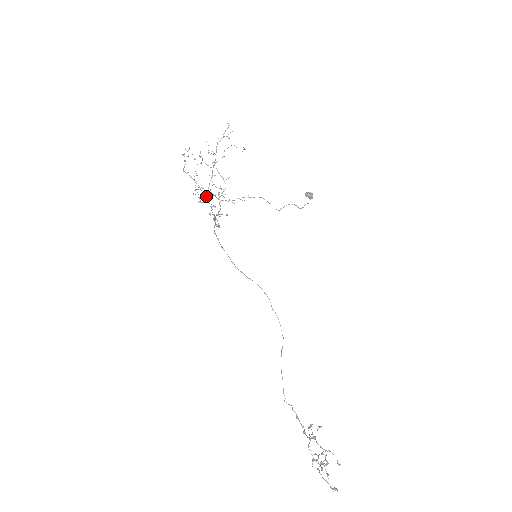
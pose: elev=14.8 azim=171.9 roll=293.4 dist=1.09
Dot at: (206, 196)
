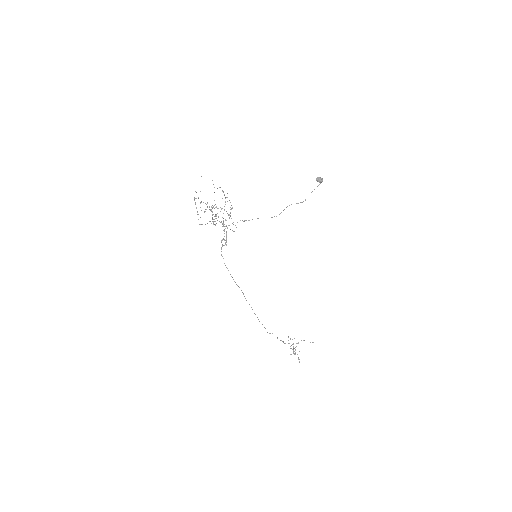
Dot at: occluded
